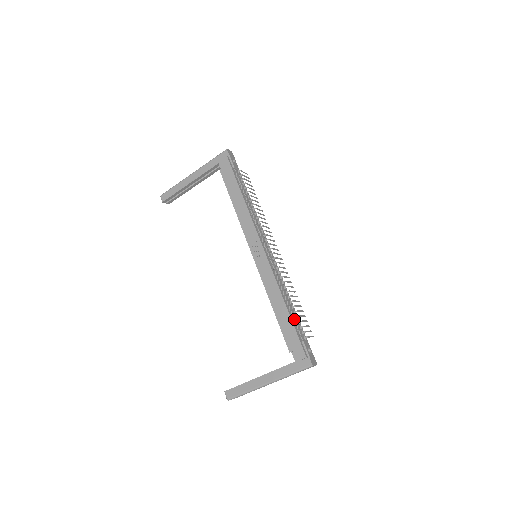
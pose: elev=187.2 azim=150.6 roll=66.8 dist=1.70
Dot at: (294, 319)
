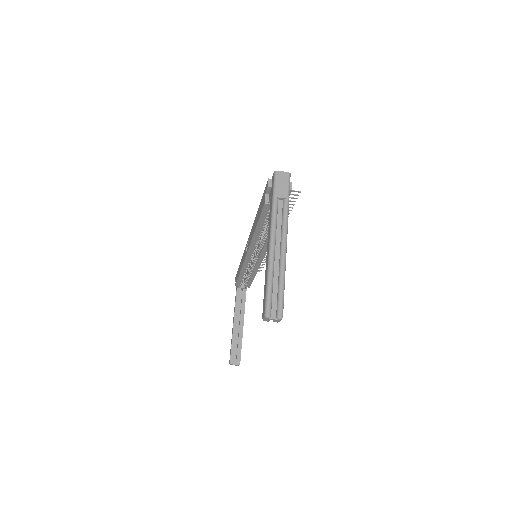
Dot at: occluded
